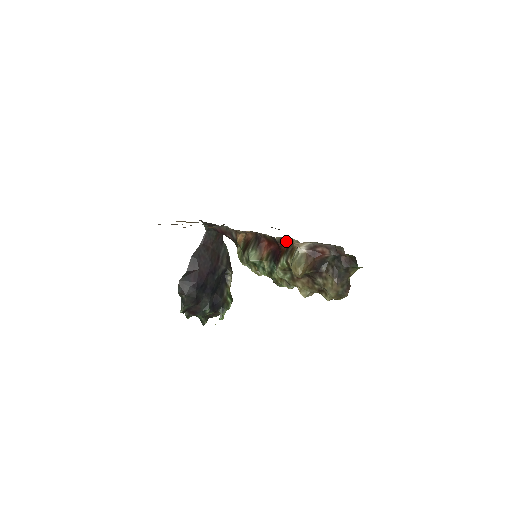
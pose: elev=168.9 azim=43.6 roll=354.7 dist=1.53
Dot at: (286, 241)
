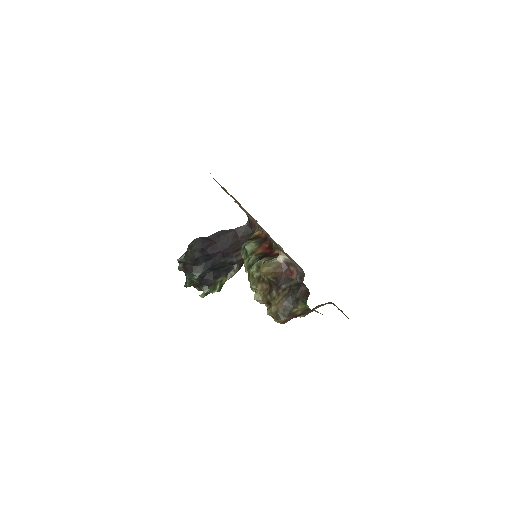
Dot at: occluded
